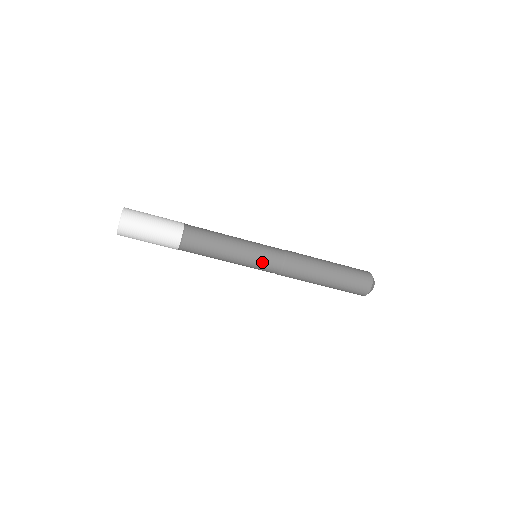
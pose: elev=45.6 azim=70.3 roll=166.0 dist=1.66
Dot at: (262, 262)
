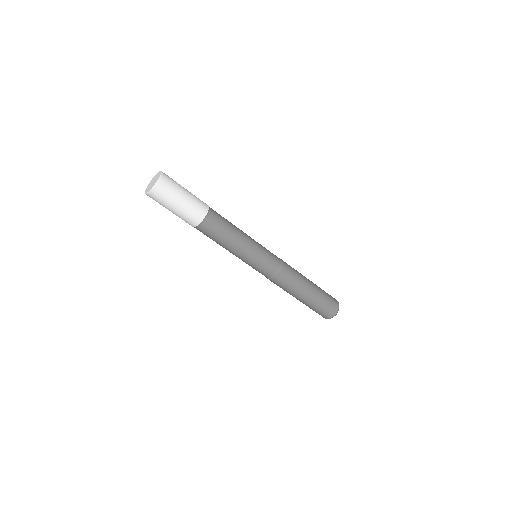
Dot at: (263, 262)
